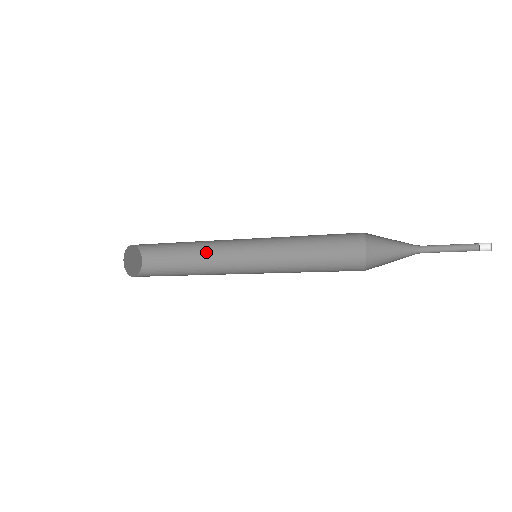
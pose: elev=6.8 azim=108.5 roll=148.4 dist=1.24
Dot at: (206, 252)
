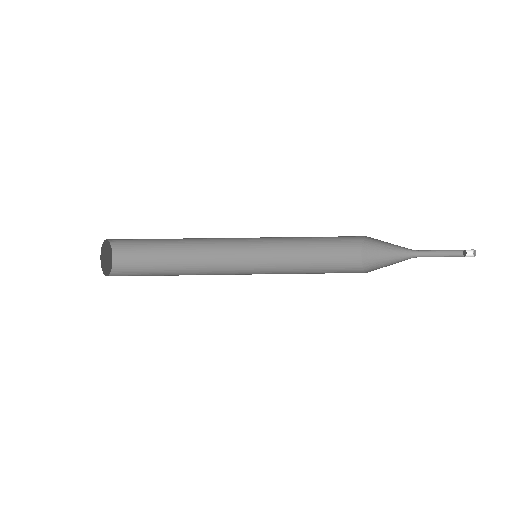
Dot at: occluded
